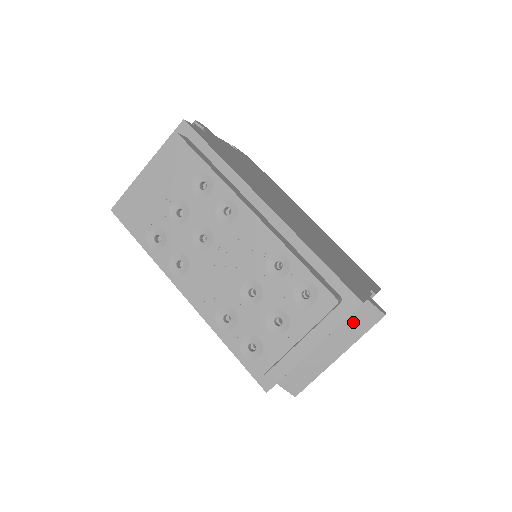
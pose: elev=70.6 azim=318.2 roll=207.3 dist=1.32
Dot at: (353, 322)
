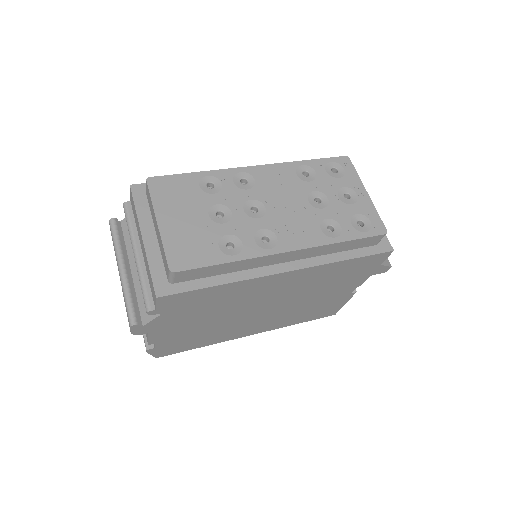
Dot at: occluded
